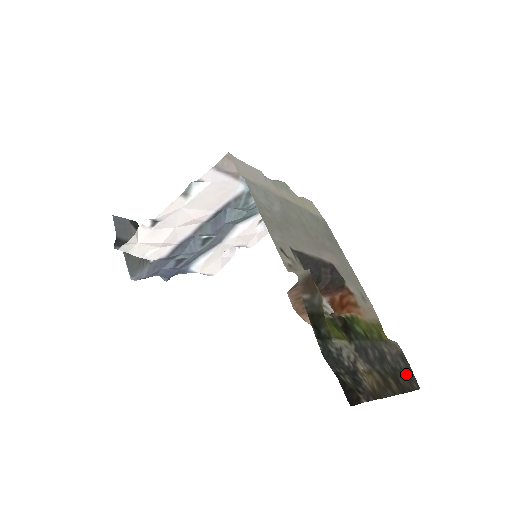
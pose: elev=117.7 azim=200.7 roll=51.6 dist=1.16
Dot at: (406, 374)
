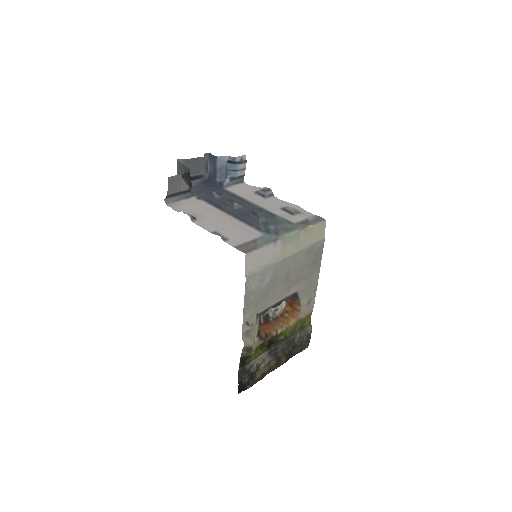
Dot at: (302, 345)
